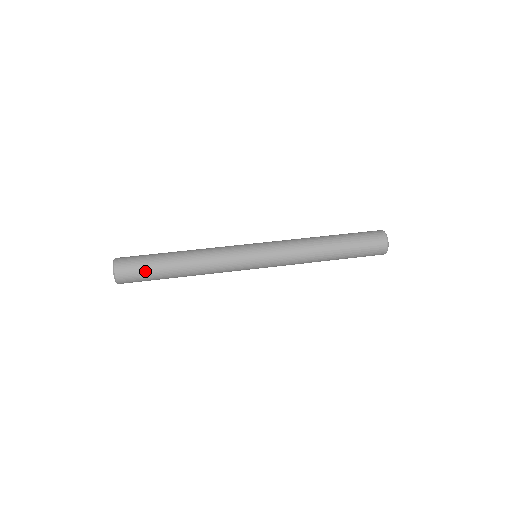
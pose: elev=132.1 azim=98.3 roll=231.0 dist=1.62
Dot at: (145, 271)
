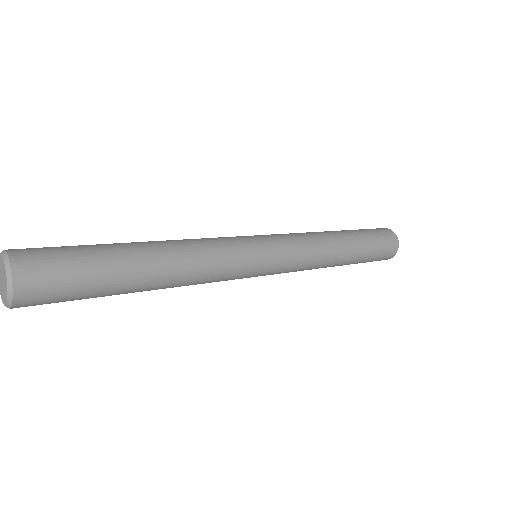
Dot at: (76, 248)
